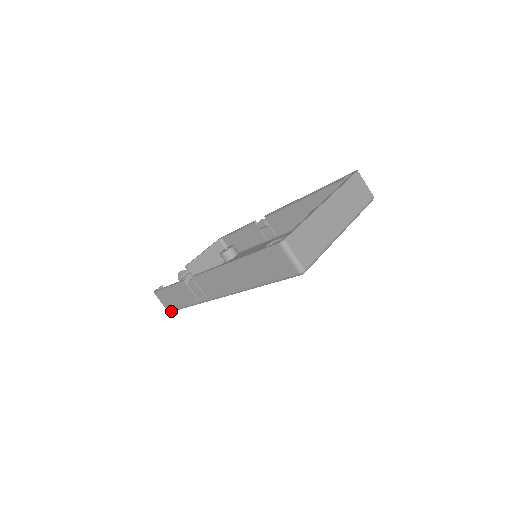
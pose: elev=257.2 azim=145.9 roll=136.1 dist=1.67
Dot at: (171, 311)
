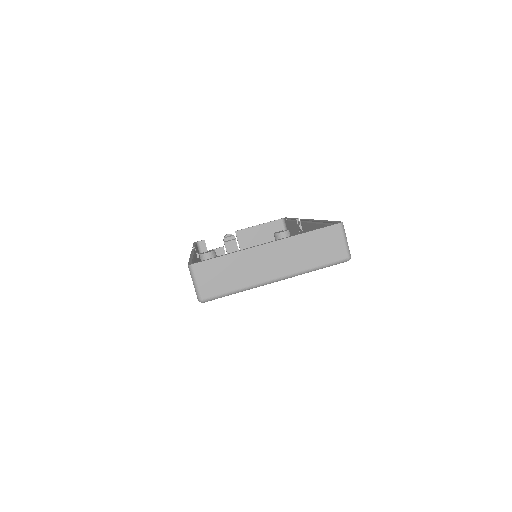
Dot at: occluded
